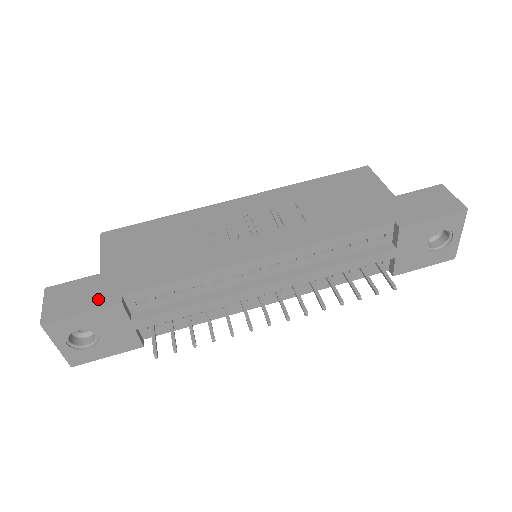
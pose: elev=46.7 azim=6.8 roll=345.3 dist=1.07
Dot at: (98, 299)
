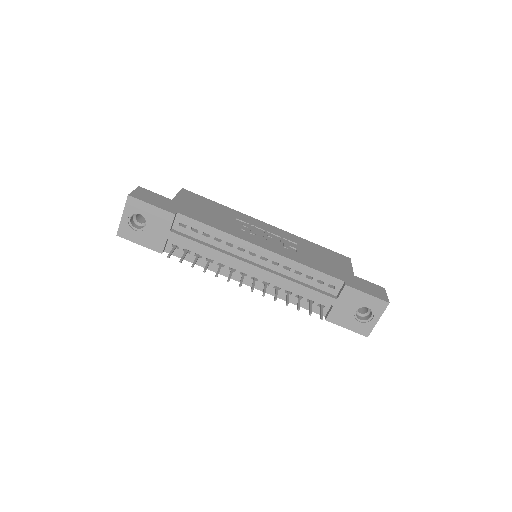
Dot at: (164, 206)
